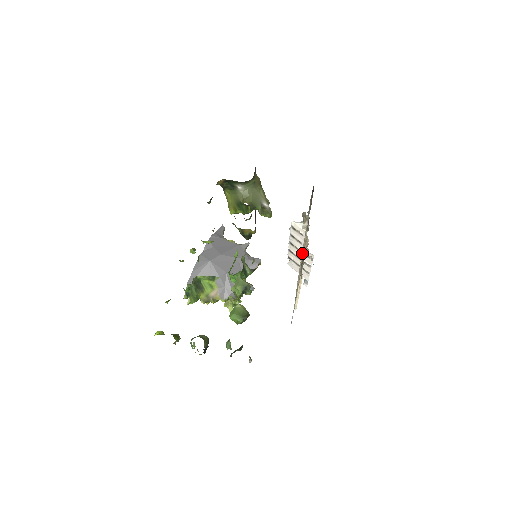
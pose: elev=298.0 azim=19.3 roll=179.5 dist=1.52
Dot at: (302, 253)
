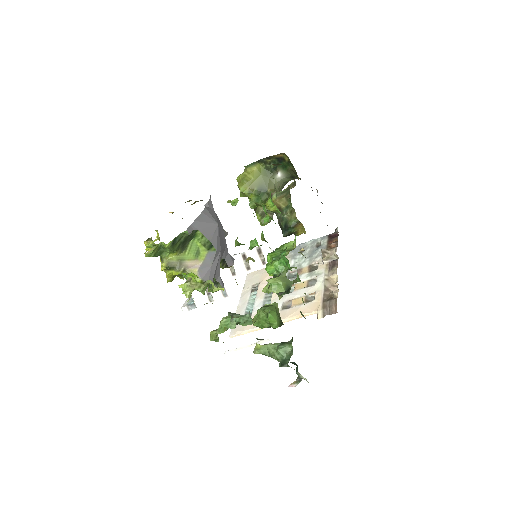
Dot at: (297, 286)
